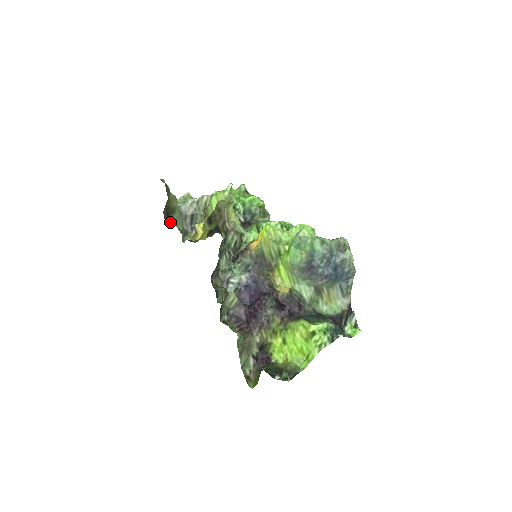
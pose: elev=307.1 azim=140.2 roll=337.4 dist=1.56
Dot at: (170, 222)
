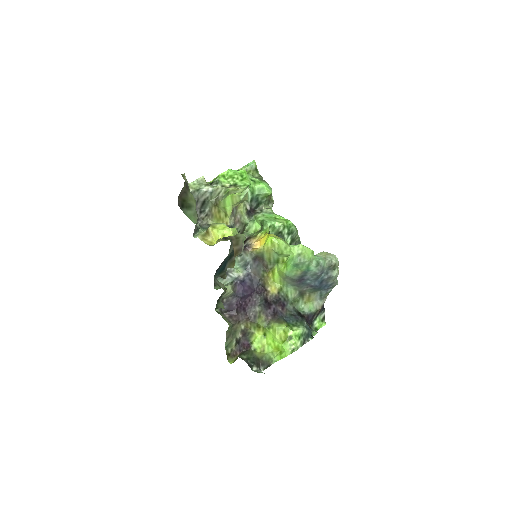
Dot at: (183, 212)
